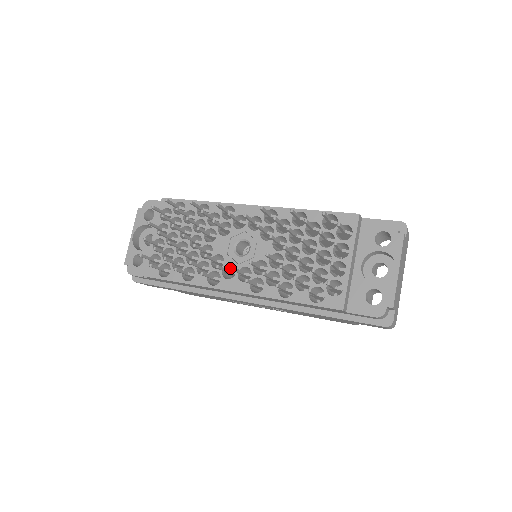
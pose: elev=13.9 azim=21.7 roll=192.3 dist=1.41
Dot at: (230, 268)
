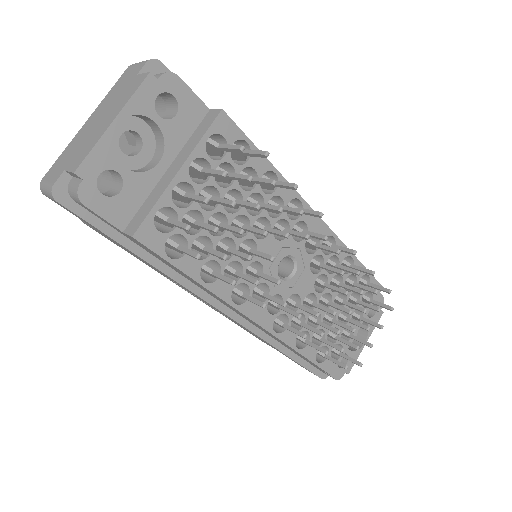
Dot at: occluded
